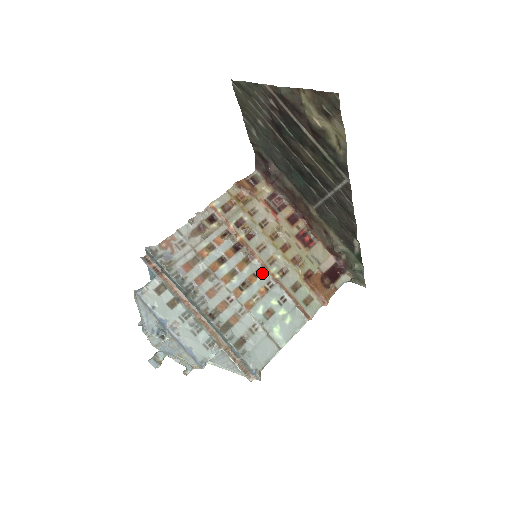
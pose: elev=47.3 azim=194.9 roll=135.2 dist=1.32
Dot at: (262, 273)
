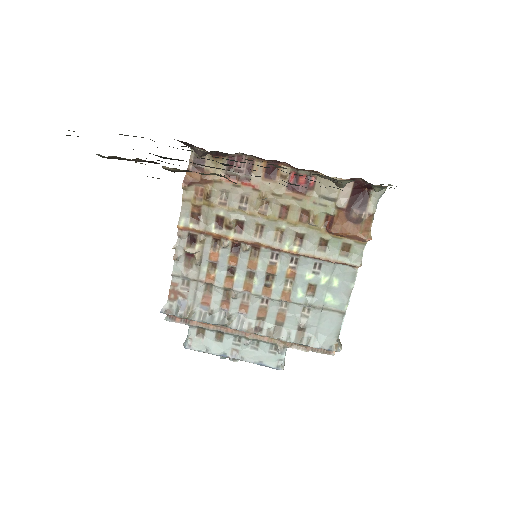
Dot at: (278, 255)
